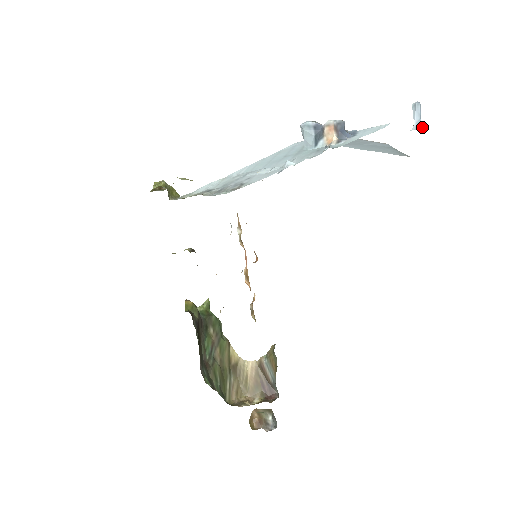
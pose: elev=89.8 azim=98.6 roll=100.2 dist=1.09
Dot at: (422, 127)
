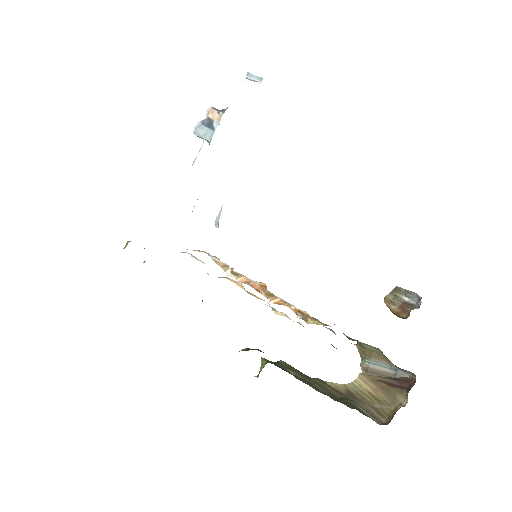
Dot at: occluded
